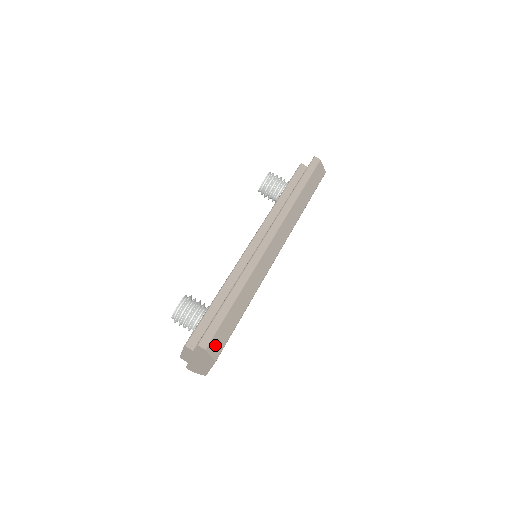
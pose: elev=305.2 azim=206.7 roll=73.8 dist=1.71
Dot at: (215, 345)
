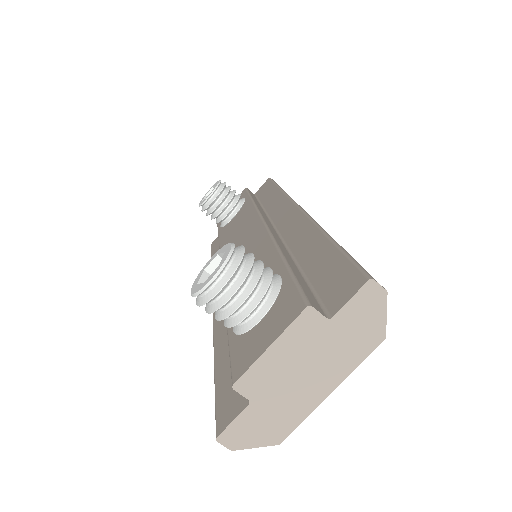
Dot at: occluded
